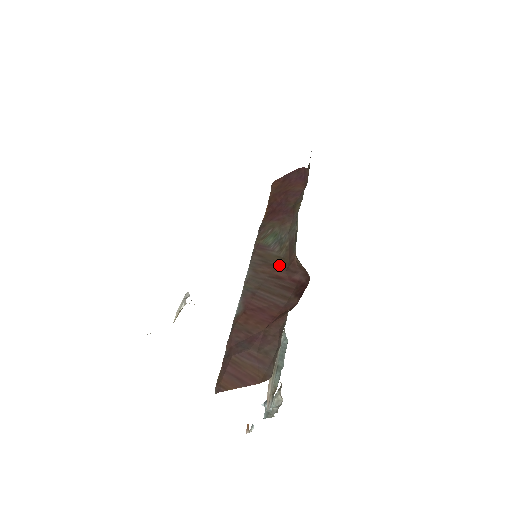
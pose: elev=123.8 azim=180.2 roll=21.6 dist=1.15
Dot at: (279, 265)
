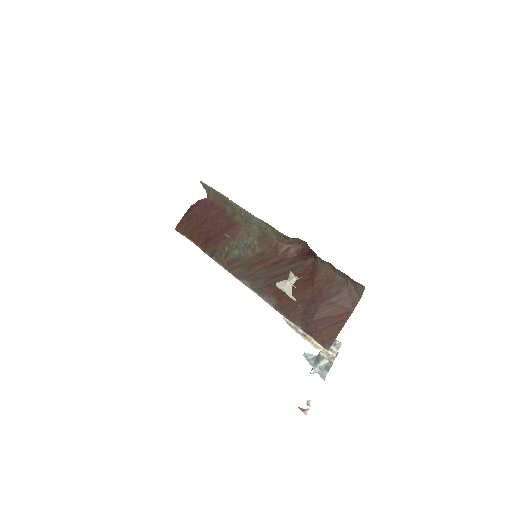
Dot at: (266, 257)
